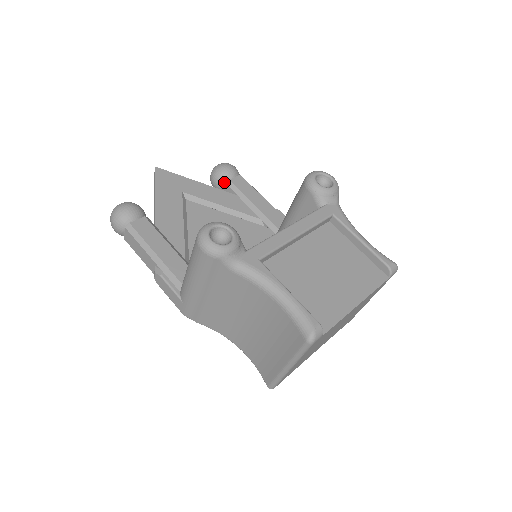
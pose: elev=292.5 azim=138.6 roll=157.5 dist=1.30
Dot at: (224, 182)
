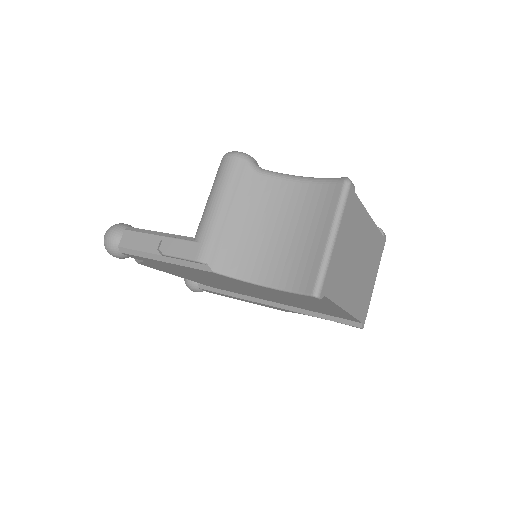
Dot at: occluded
